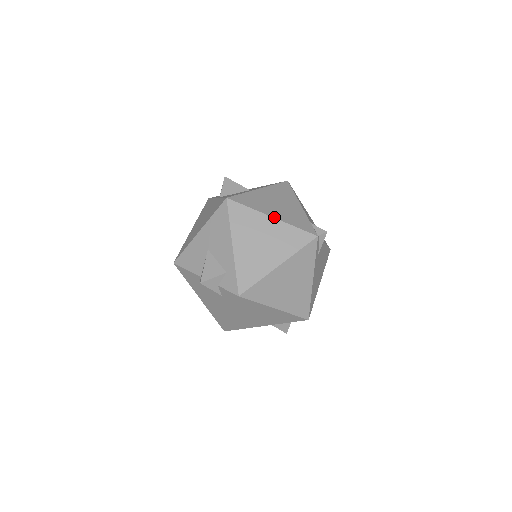
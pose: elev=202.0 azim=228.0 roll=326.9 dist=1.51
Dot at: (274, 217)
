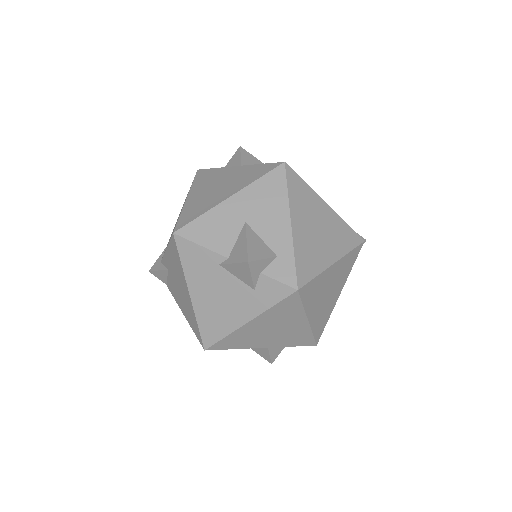
Dot at: occluded
